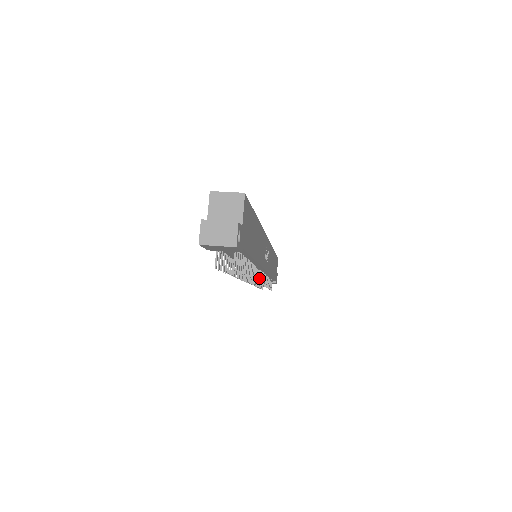
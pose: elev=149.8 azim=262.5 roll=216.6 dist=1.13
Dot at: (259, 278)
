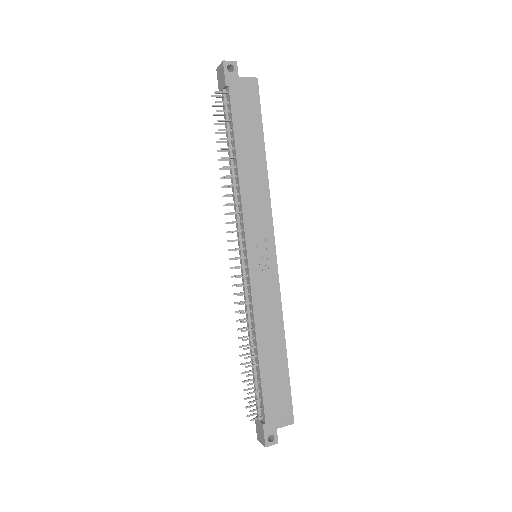
Dot at: (237, 249)
